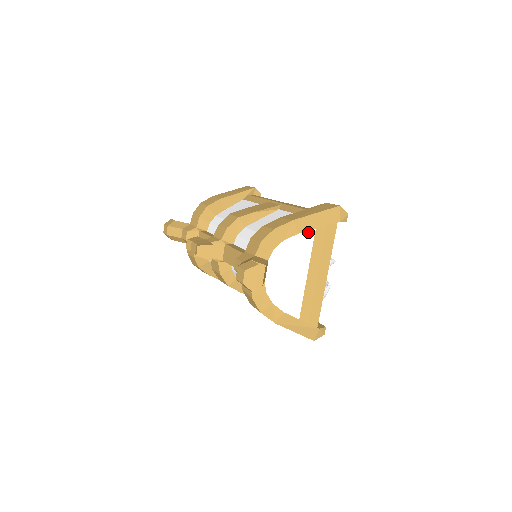
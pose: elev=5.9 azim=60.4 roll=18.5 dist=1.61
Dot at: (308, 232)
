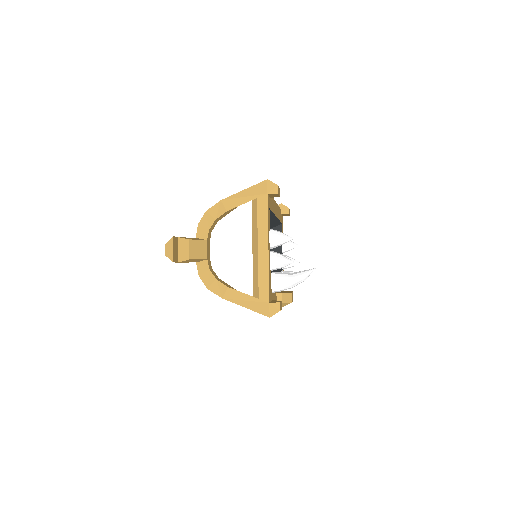
Dot at: (245, 211)
